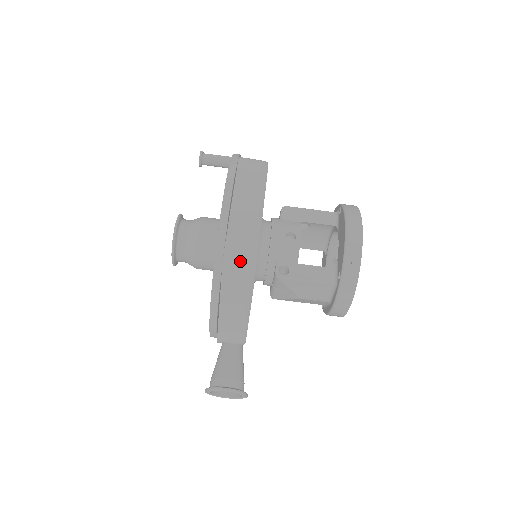
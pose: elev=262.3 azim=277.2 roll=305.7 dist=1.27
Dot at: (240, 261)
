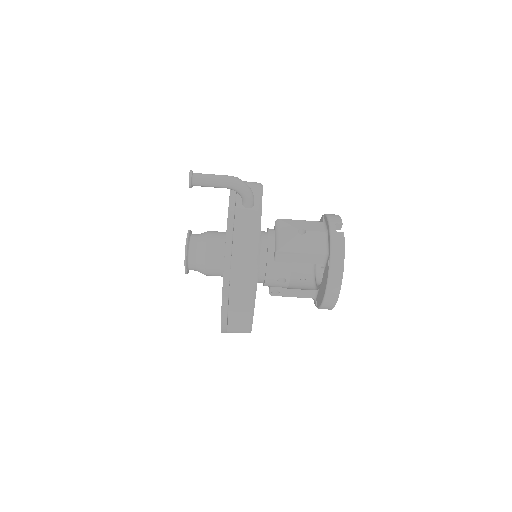
Dot at: occluded
